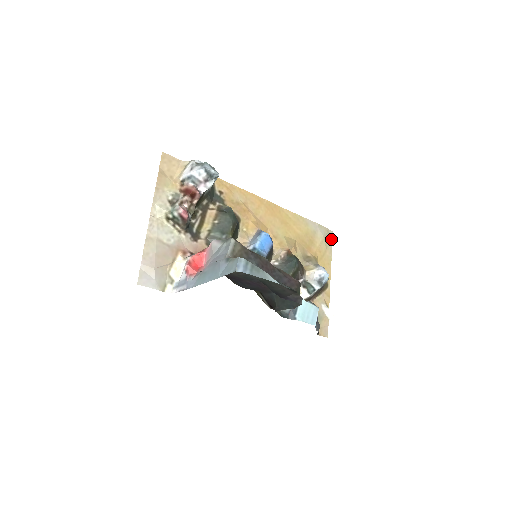
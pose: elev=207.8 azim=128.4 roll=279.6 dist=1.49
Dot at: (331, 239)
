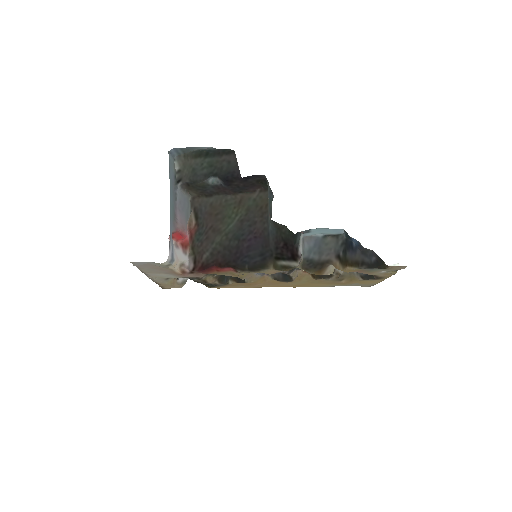
Dot at: (370, 286)
